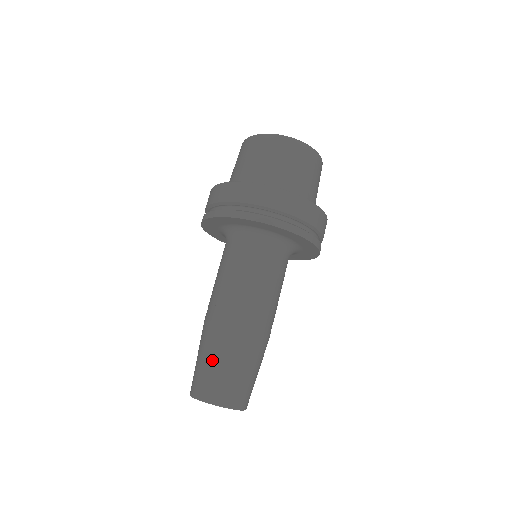
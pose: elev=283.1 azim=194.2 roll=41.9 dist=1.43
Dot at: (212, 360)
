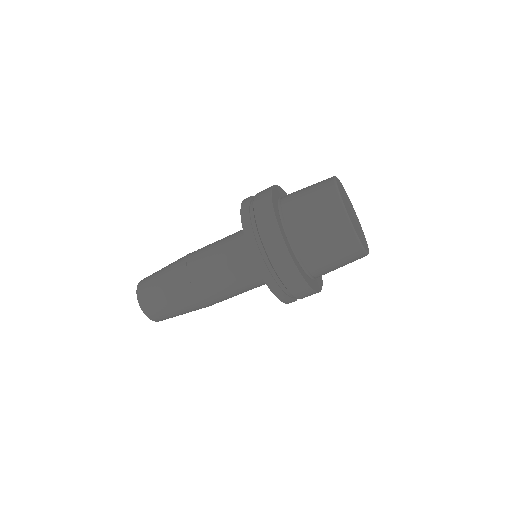
Dot at: (160, 281)
